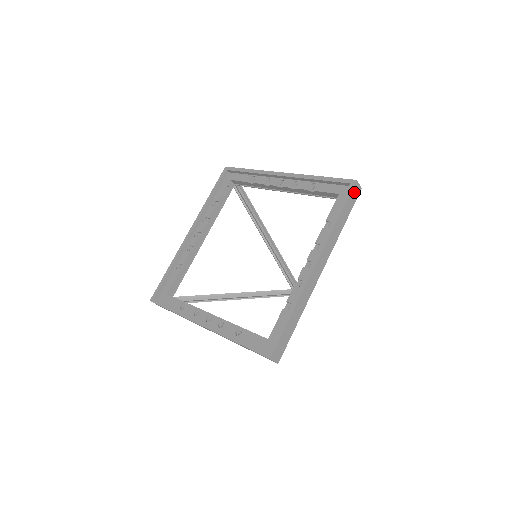
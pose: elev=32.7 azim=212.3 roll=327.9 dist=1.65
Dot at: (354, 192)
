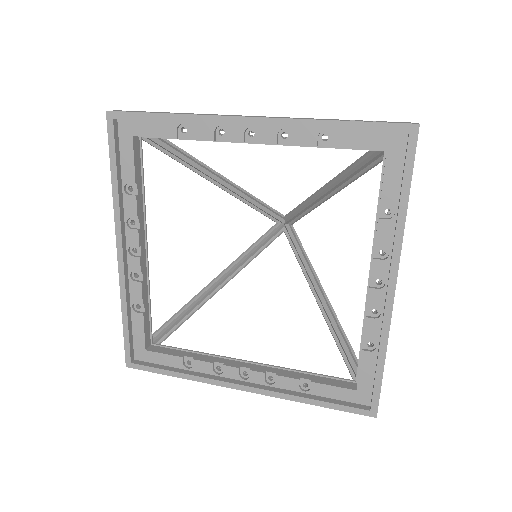
Dot at: occluded
